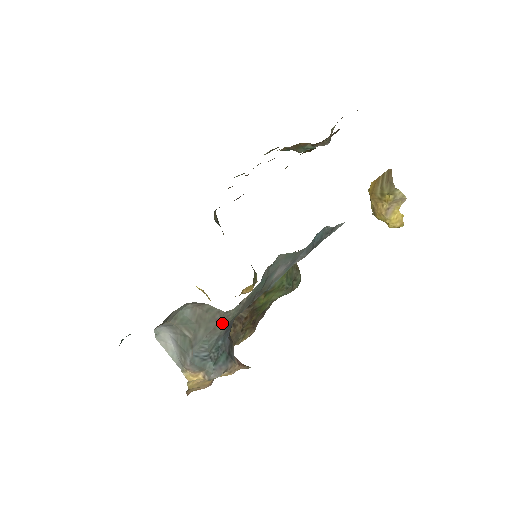
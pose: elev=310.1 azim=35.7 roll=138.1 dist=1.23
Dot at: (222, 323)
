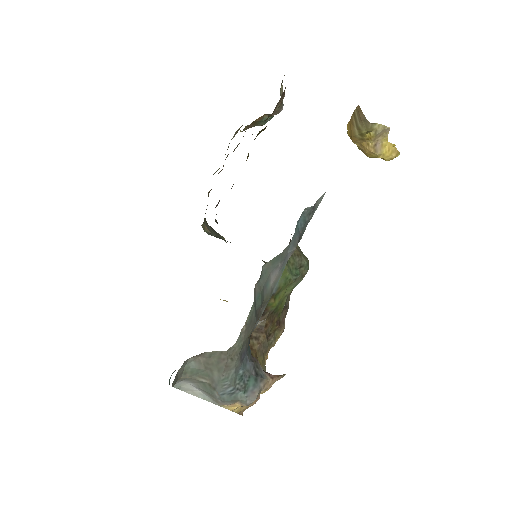
Dot at: (231, 358)
